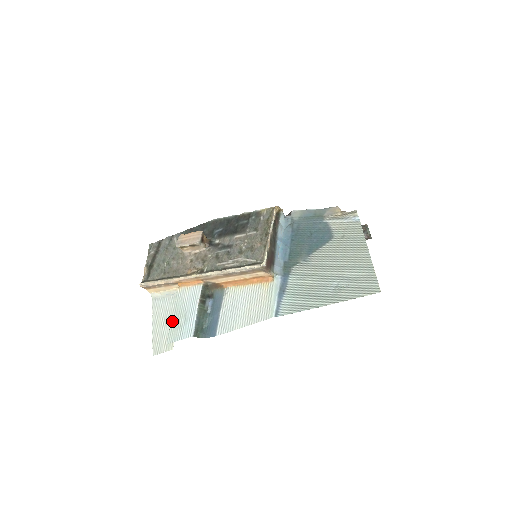
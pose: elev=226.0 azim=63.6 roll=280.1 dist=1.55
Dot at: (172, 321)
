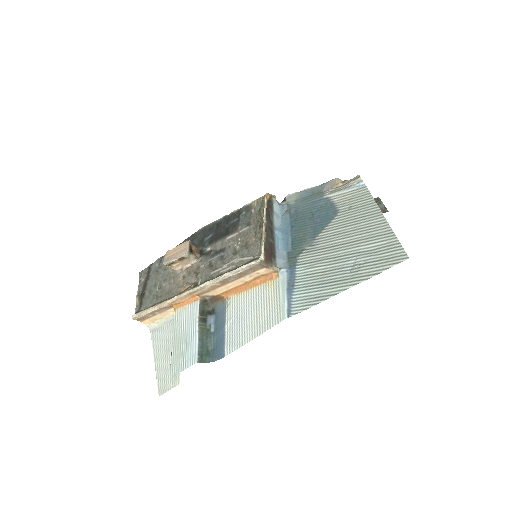
Dot at: (172, 350)
